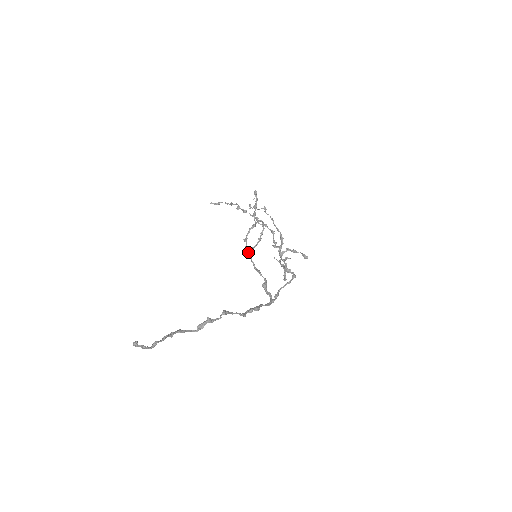
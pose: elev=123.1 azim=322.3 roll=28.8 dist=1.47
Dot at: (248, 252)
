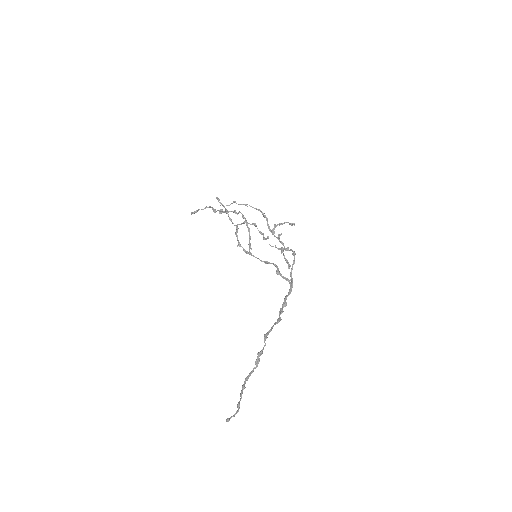
Dot at: (248, 253)
